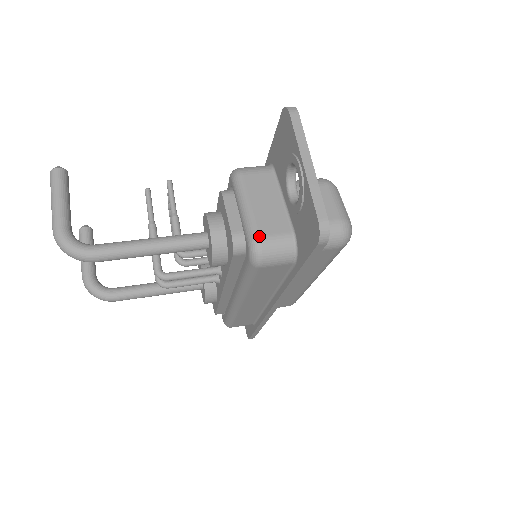
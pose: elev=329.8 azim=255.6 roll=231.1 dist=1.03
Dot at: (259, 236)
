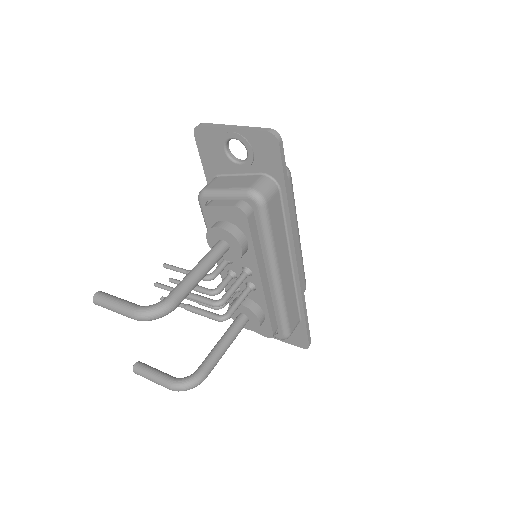
Dot at: (249, 187)
